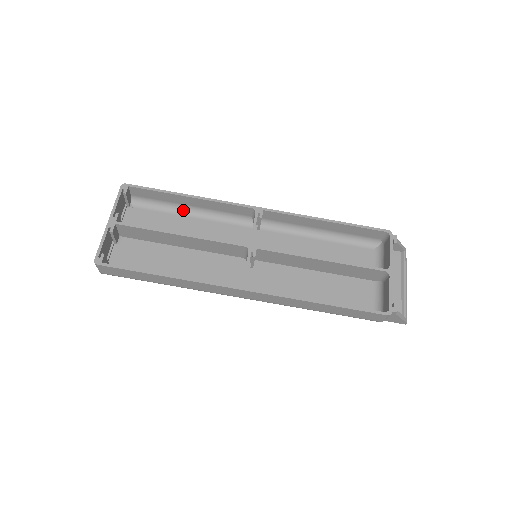
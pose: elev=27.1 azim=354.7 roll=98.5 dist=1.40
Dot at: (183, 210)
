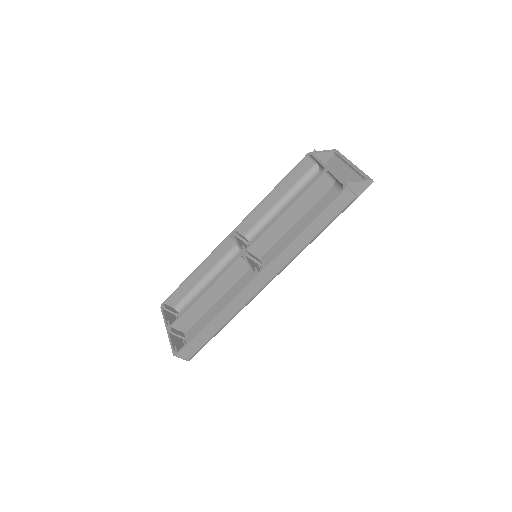
Dot at: (204, 283)
